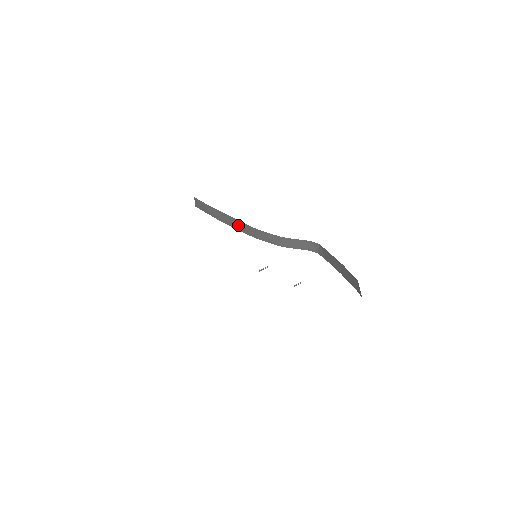
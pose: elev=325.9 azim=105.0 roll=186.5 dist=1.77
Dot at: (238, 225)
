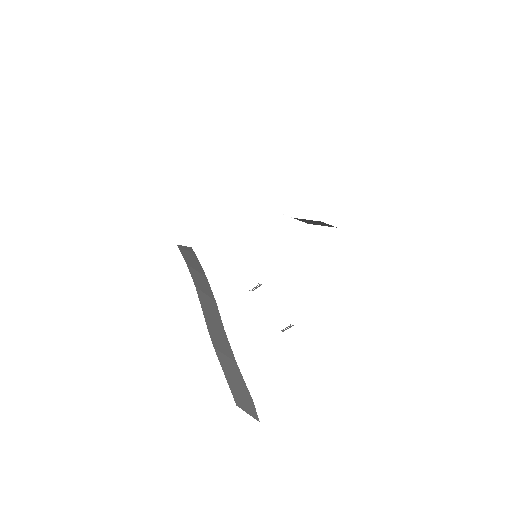
Dot at: occluded
